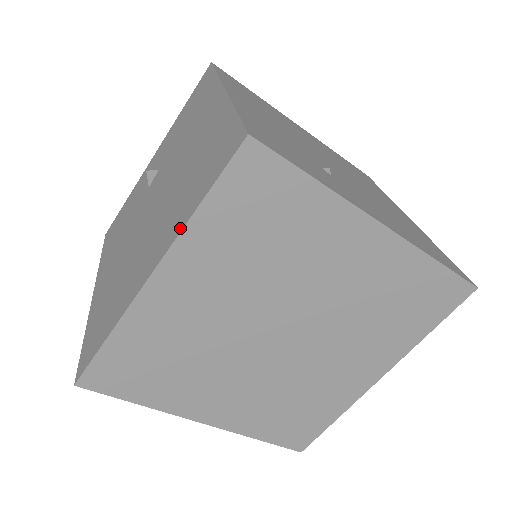
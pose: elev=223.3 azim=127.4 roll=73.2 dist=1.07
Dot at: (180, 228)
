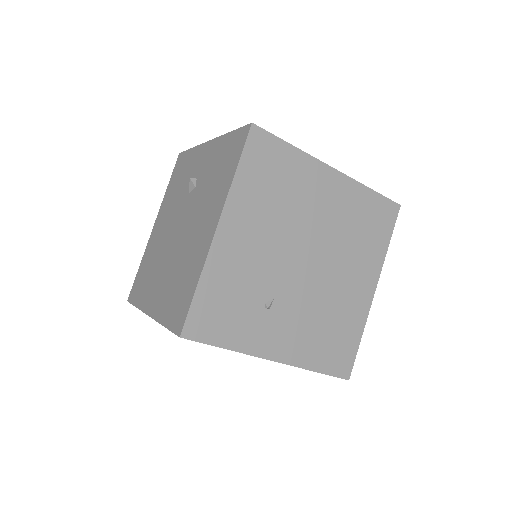
Dot at: (159, 319)
